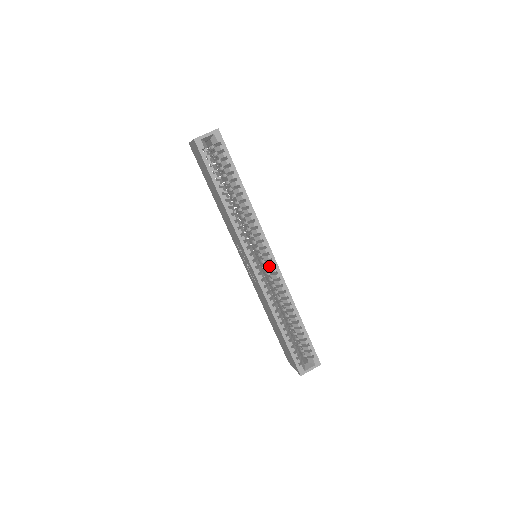
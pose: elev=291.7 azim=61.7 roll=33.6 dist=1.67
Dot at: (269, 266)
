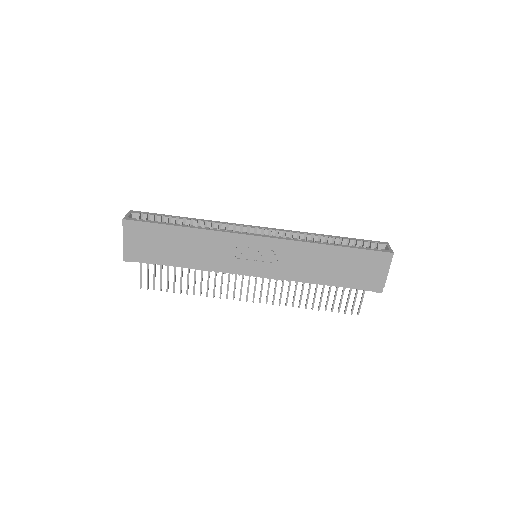
Dot at: occluded
